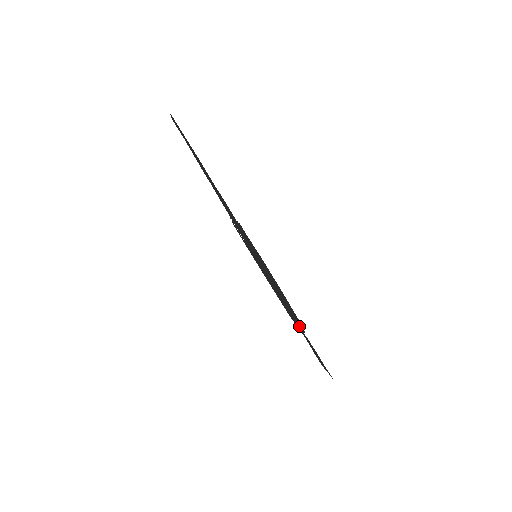
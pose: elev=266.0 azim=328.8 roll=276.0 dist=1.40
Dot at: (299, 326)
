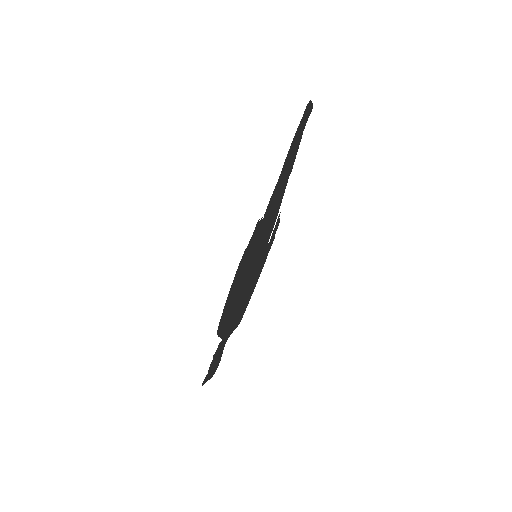
Dot at: (227, 331)
